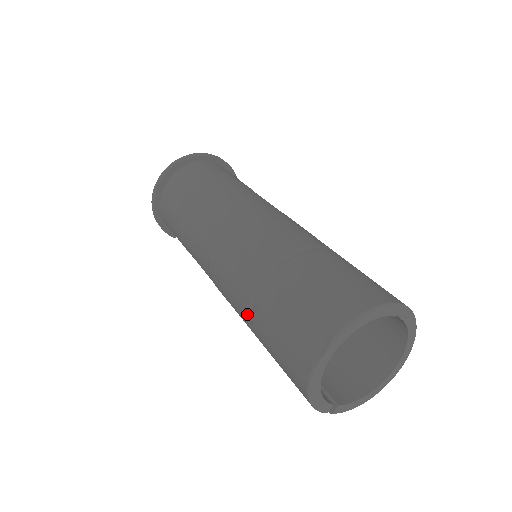
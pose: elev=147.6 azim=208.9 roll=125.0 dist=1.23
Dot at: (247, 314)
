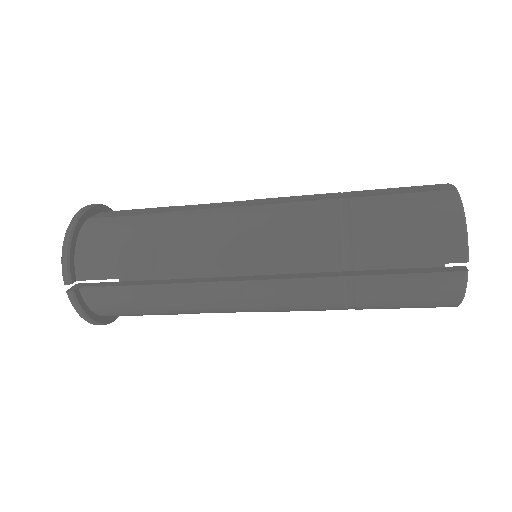
Dot at: (339, 212)
